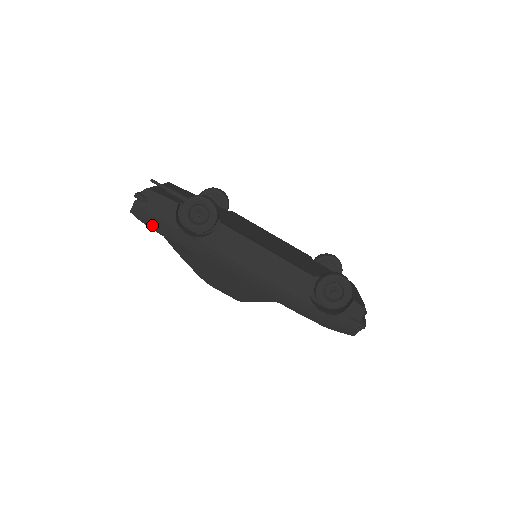
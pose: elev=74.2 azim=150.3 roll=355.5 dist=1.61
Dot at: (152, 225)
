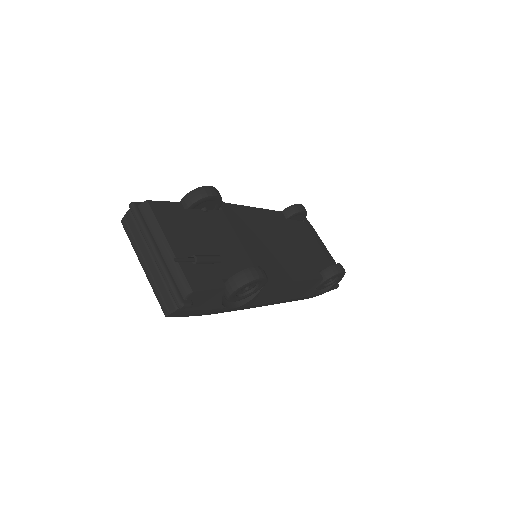
Dot at: (191, 315)
